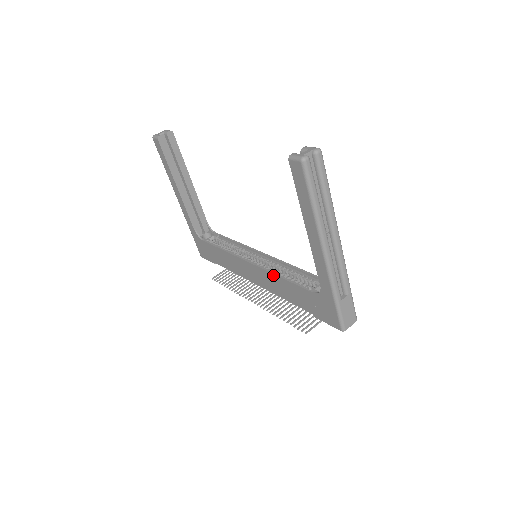
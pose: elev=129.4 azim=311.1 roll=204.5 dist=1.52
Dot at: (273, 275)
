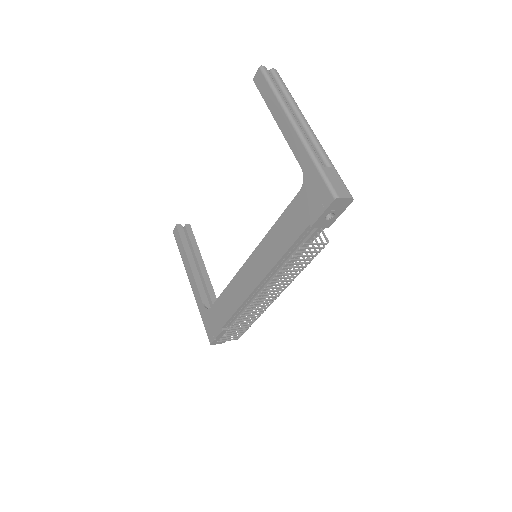
Dot at: (268, 235)
